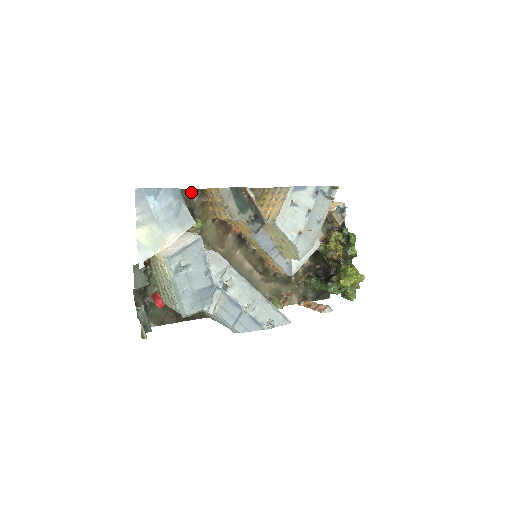
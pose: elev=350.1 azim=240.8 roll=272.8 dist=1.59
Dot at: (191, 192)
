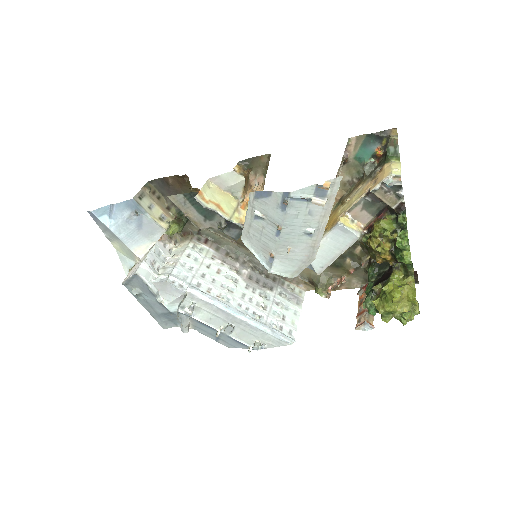
Dot at: (175, 179)
